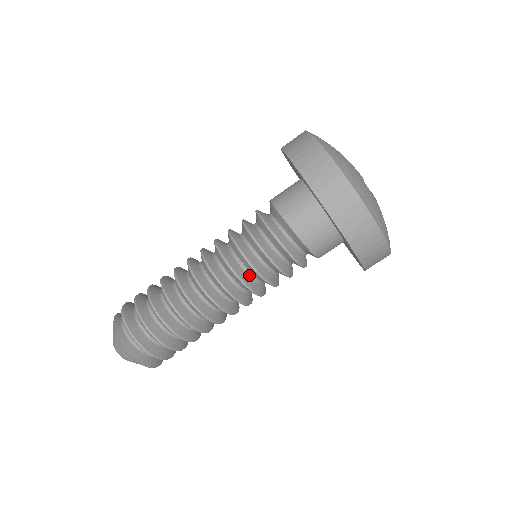
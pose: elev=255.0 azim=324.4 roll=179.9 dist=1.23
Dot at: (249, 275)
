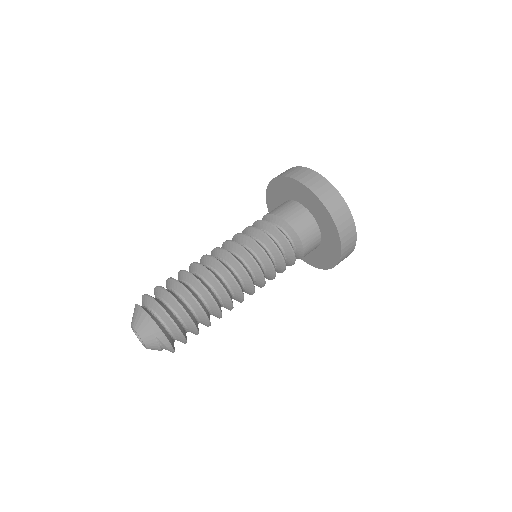
Dot at: (261, 266)
